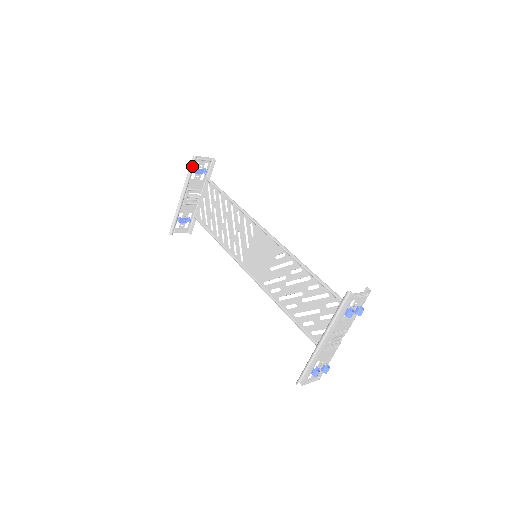
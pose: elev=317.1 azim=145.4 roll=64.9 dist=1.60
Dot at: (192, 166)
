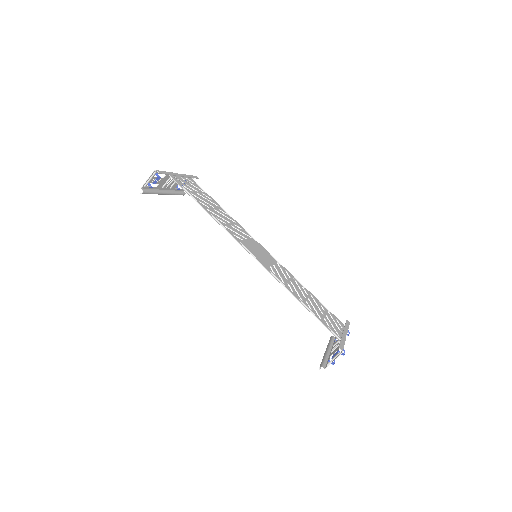
Dot at: (147, 193)
